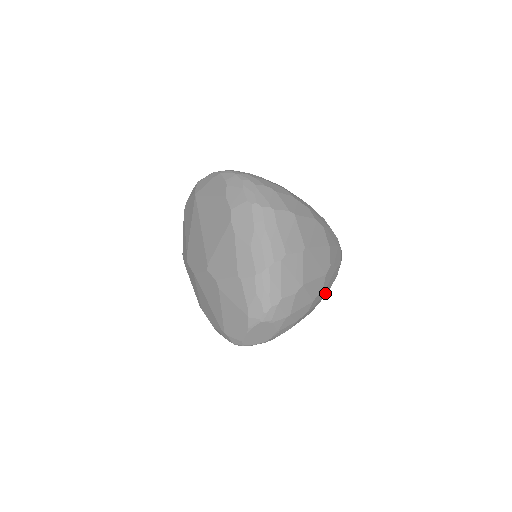
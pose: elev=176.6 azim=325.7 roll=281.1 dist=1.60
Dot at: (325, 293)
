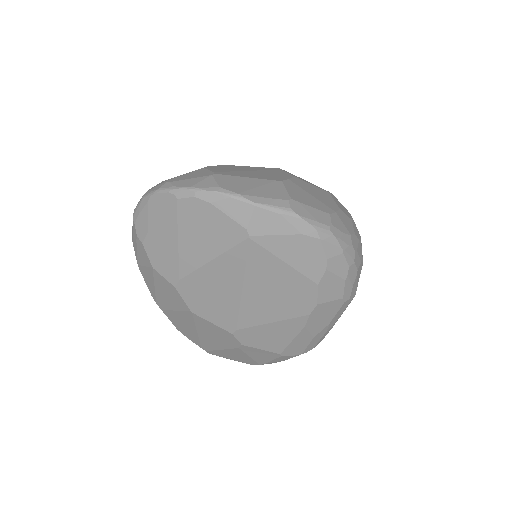
Dot at: occluded
